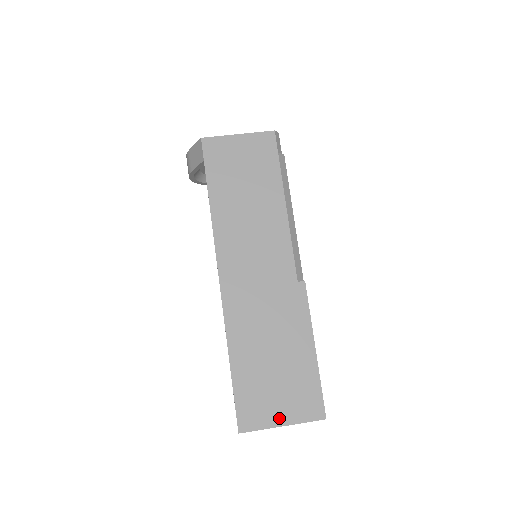
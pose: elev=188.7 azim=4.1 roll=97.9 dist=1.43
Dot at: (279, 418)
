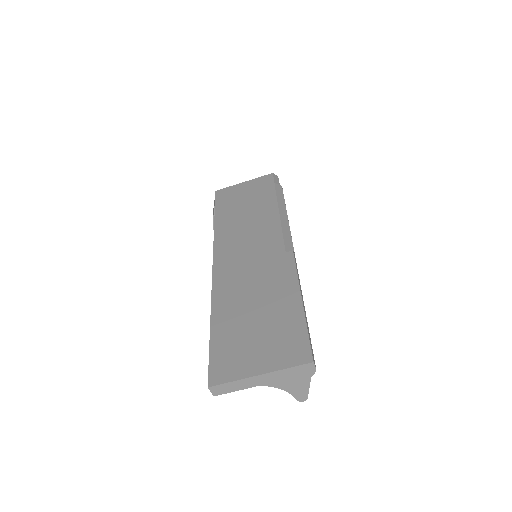
Dot at: (256, 367)
